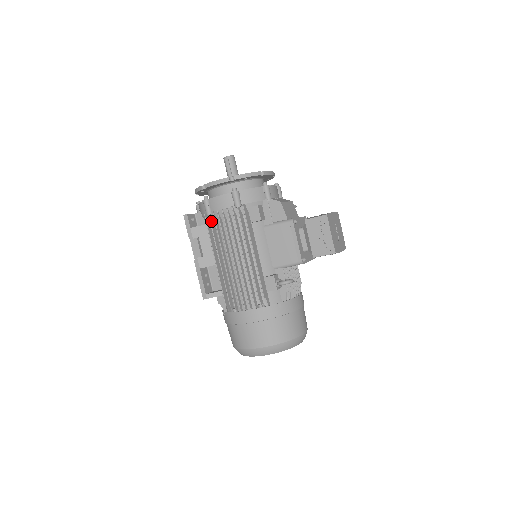
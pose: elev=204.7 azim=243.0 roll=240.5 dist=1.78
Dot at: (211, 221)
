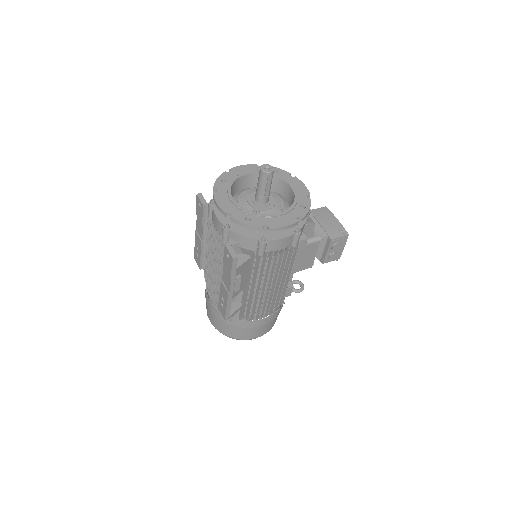
Dot at: (260, 259)
